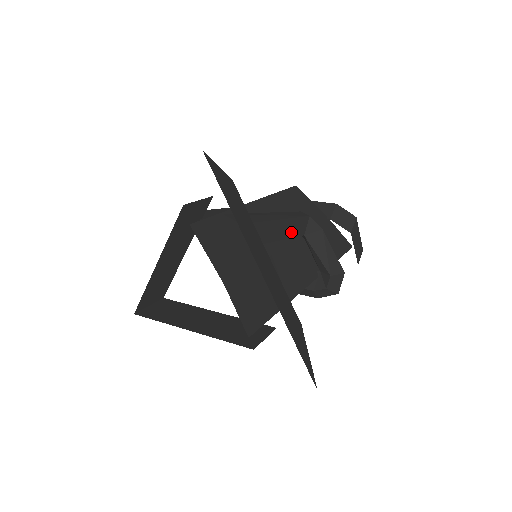
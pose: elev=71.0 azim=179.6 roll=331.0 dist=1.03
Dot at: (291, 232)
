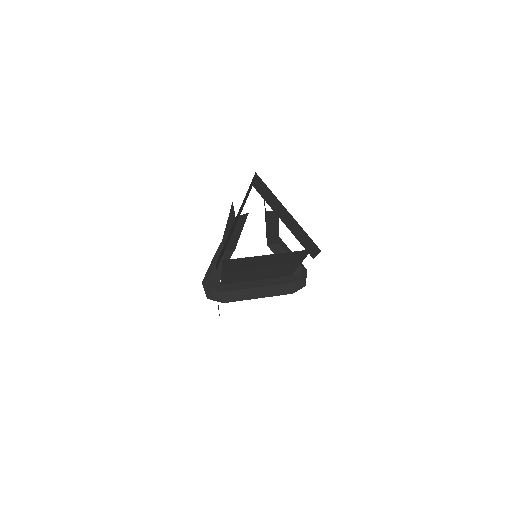
Dot at: occluded
